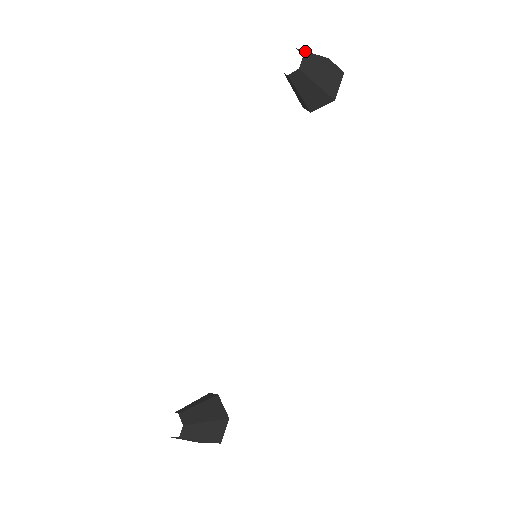
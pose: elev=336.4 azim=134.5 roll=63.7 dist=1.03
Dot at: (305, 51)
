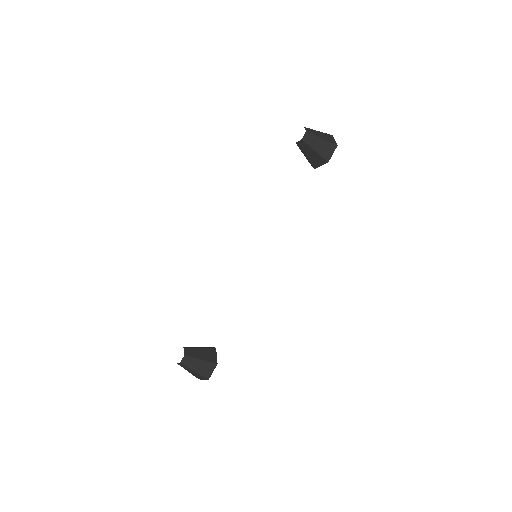
Dot at: (312, 129)
